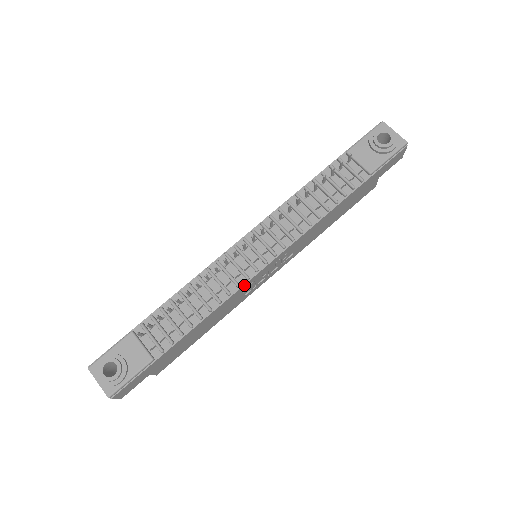
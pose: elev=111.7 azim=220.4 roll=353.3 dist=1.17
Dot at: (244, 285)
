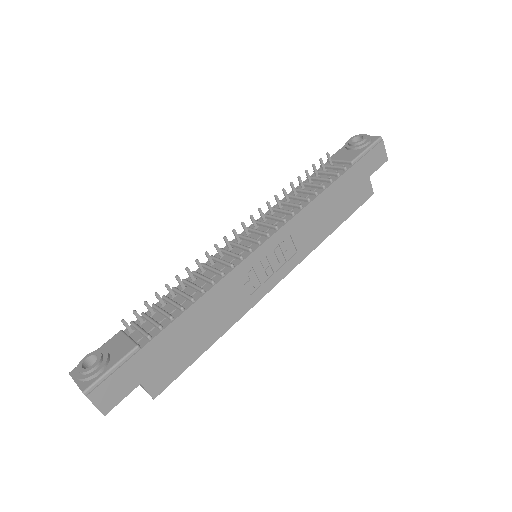
Dot at: (239, 266)
